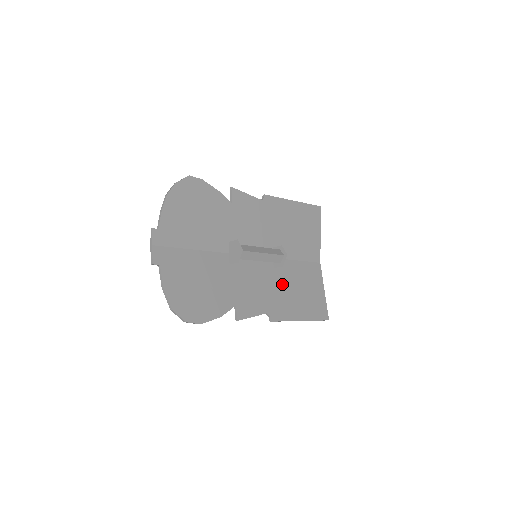
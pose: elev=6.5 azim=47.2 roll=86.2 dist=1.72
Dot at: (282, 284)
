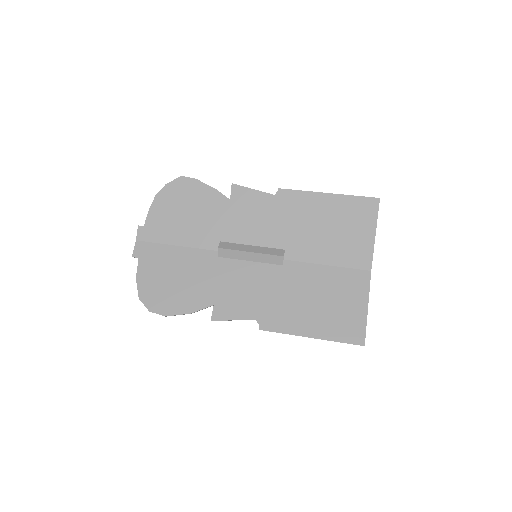
Dot at: (290, 290)
